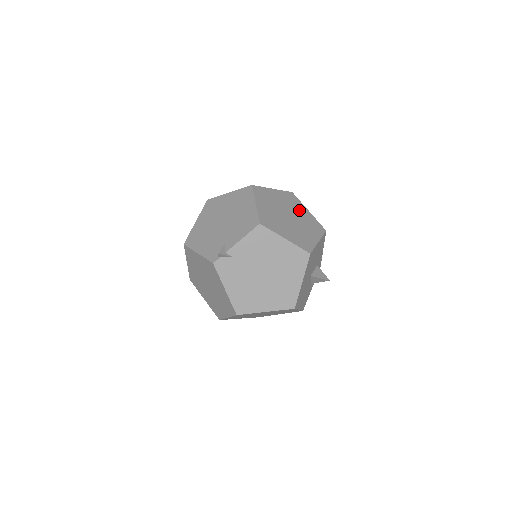
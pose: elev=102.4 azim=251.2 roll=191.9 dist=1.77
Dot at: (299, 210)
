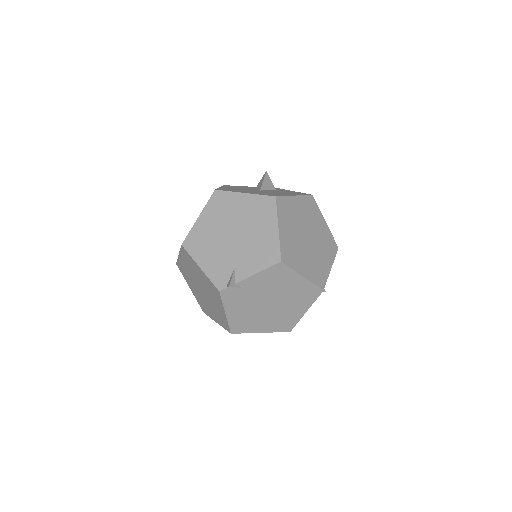
Dot at: (317, 223)
